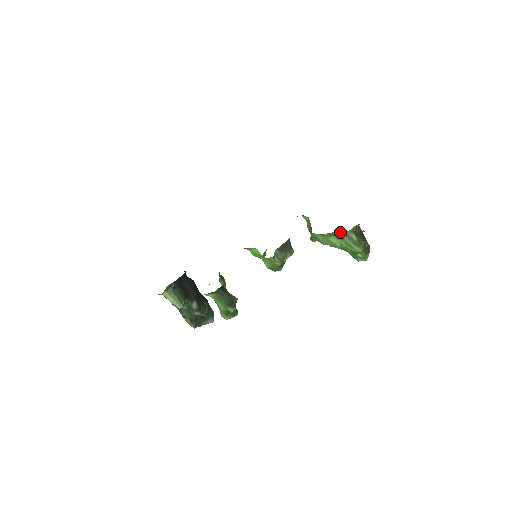
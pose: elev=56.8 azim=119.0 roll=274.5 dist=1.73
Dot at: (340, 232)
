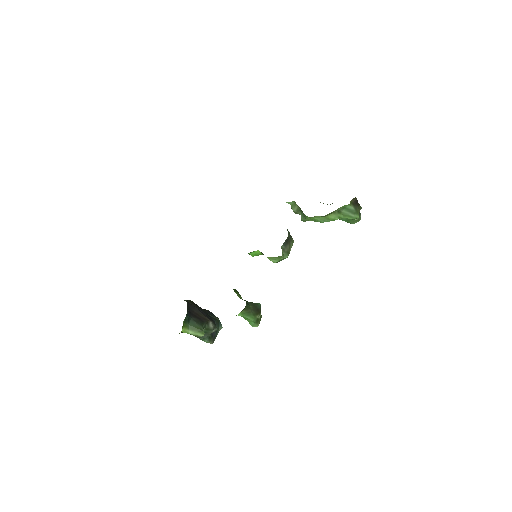
Dot at: (339, 208)
